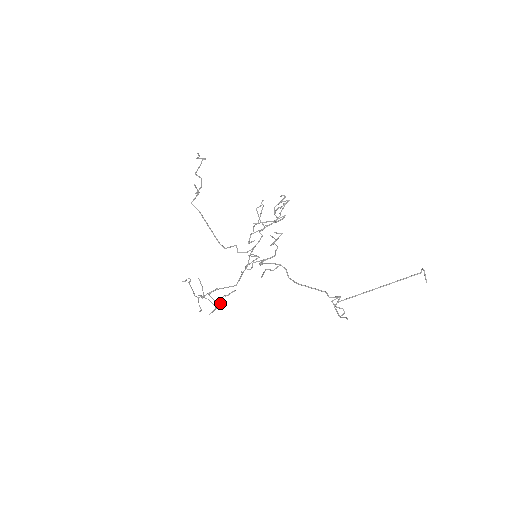
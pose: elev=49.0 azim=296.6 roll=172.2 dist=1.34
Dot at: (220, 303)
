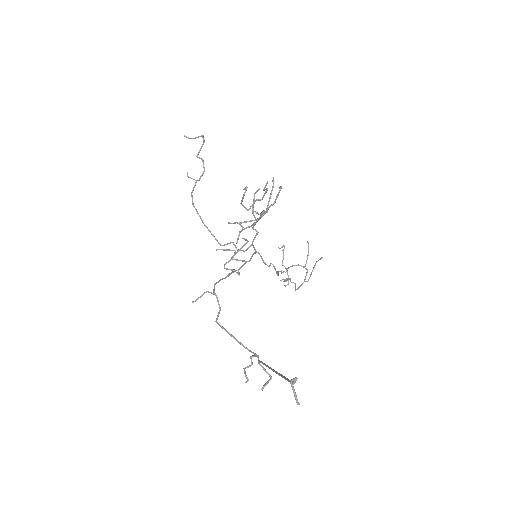
Dot at: (295, 283)
